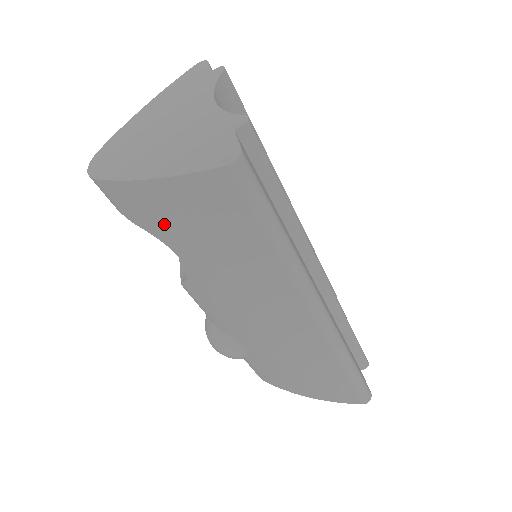
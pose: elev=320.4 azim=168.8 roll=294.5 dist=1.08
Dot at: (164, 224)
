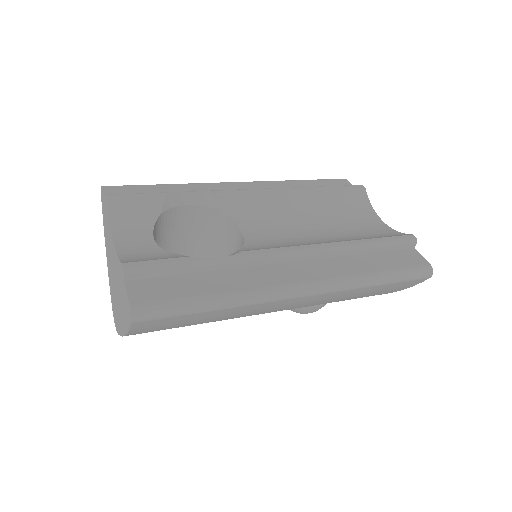
Dot at: occluded
